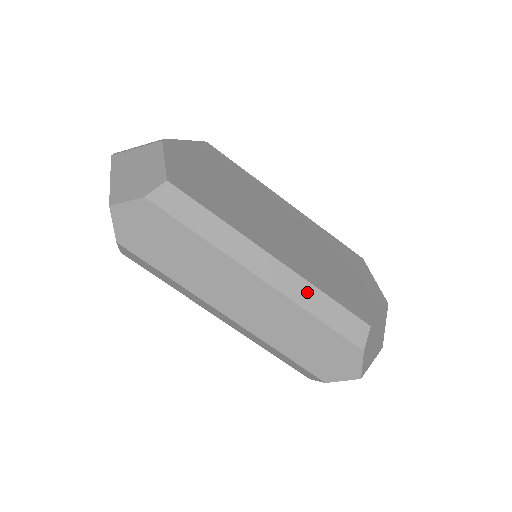
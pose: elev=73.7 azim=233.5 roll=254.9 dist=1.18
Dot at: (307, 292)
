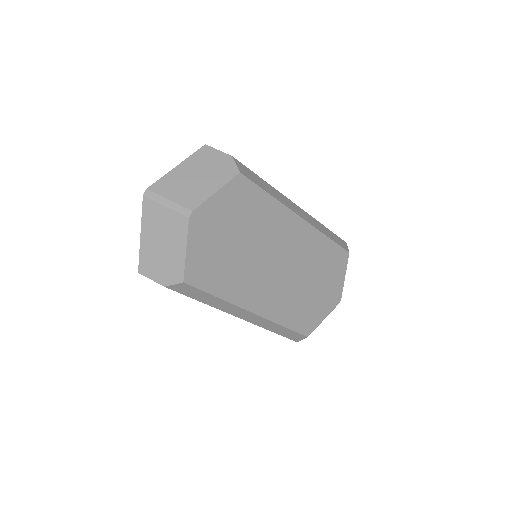
Dot at: (271, 325)
